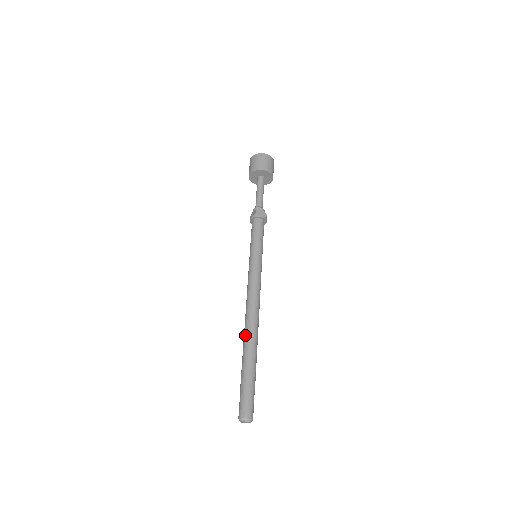
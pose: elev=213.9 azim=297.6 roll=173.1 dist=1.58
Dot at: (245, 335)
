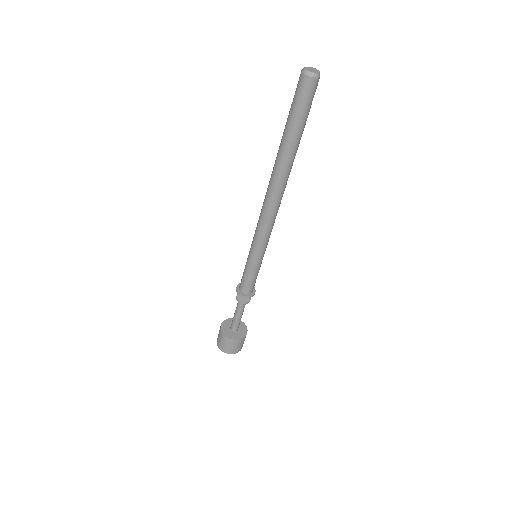
Dot at: (273, 168)
